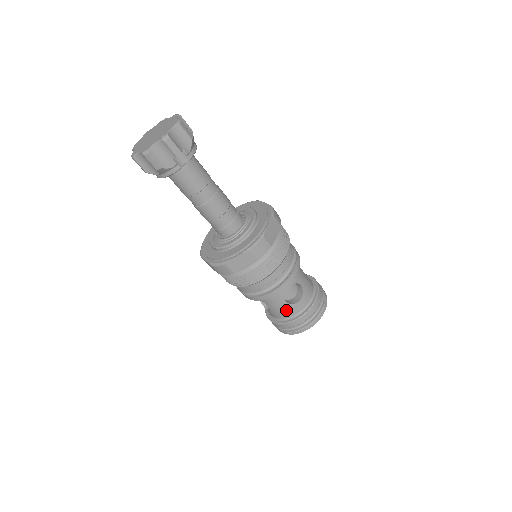
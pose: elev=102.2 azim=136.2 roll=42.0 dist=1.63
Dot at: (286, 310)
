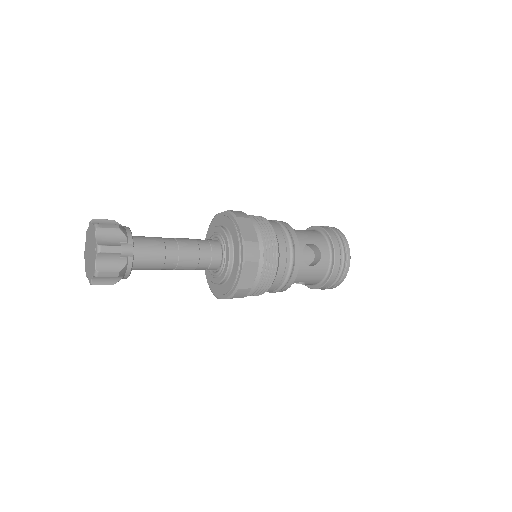
Dot at: (318, 272)
